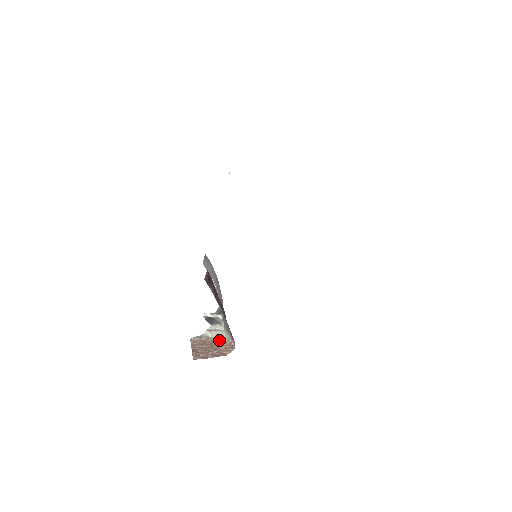
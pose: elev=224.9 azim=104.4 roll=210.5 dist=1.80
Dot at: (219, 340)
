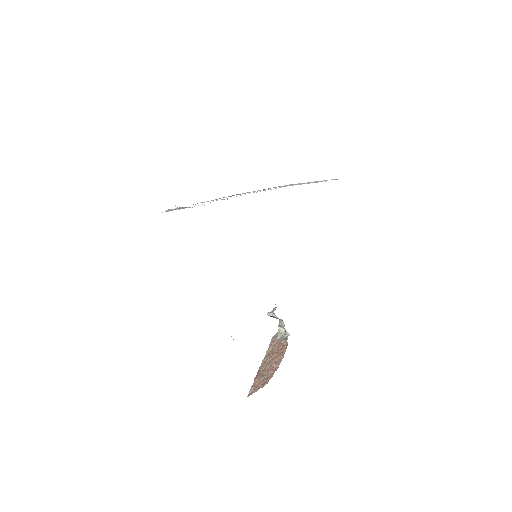
Dot at: (282, 341)
